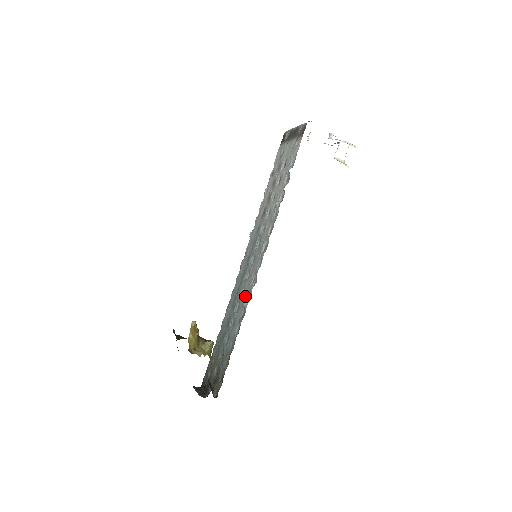
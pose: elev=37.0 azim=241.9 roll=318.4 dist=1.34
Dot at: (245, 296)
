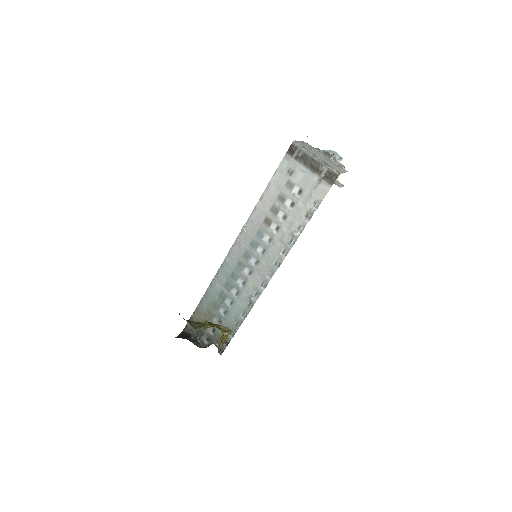
Dot at: (250, 292)
